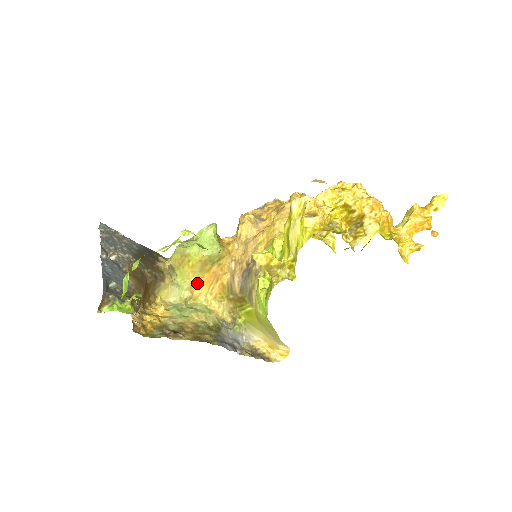
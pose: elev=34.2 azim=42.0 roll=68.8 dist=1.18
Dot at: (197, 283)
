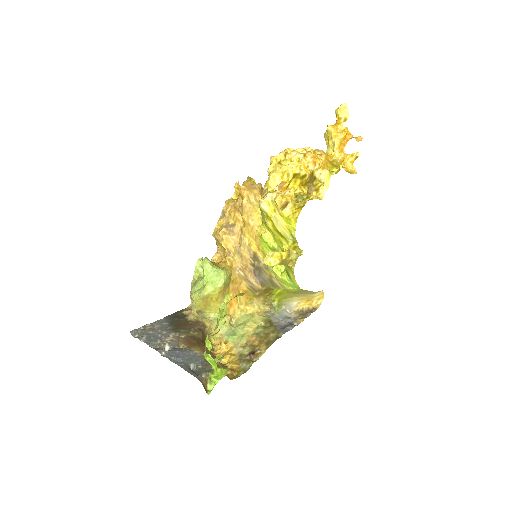
Dot at: (227, 306)
